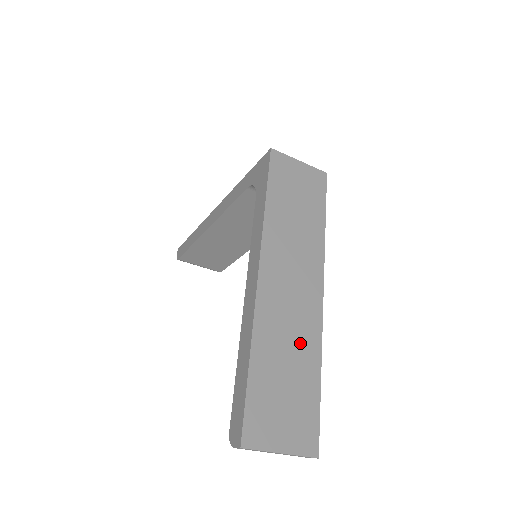
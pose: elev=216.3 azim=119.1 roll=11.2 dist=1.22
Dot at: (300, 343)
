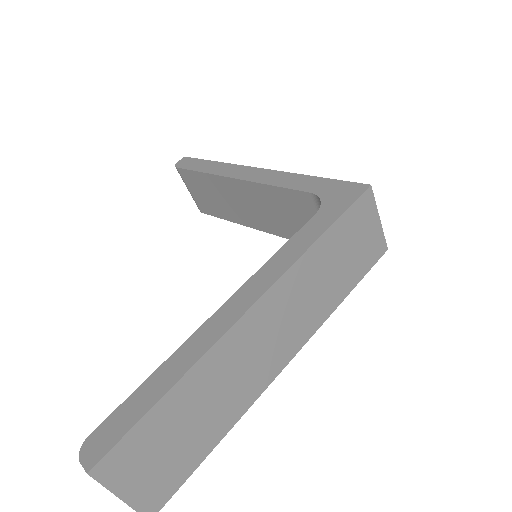
Dot at: (230, 399)
